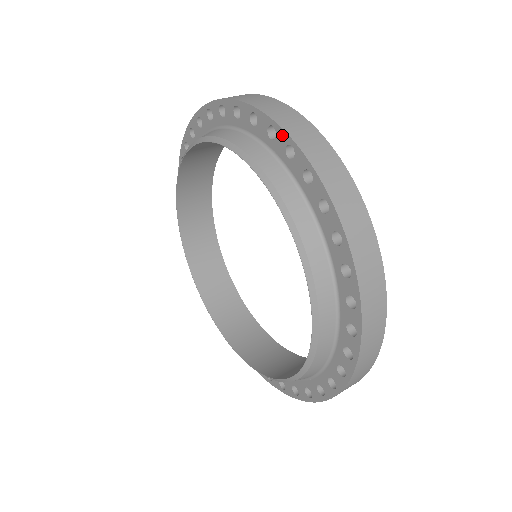
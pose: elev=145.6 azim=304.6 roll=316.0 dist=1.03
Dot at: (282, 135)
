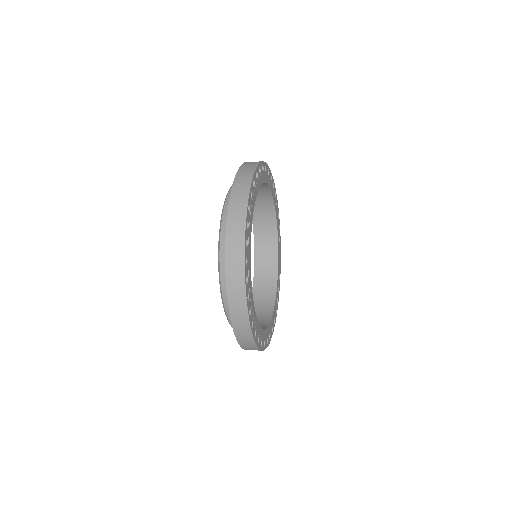
Dot at: occluded
